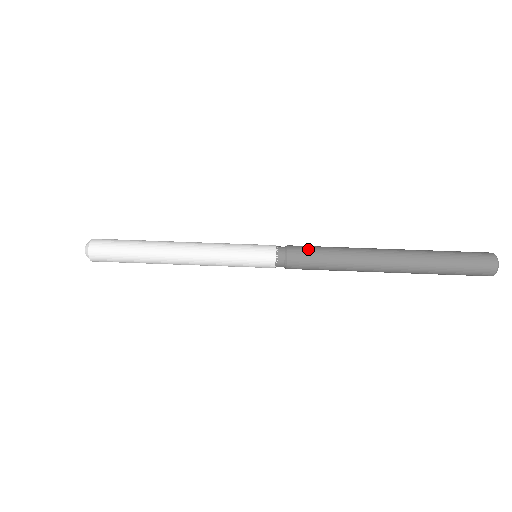
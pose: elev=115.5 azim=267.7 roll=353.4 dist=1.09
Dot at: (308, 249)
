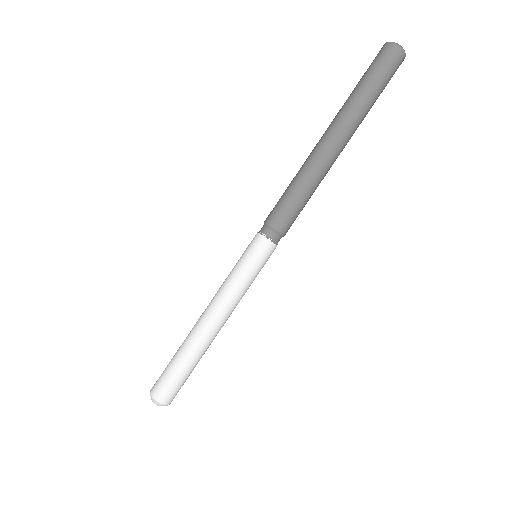
Dot at: (281, 207)
